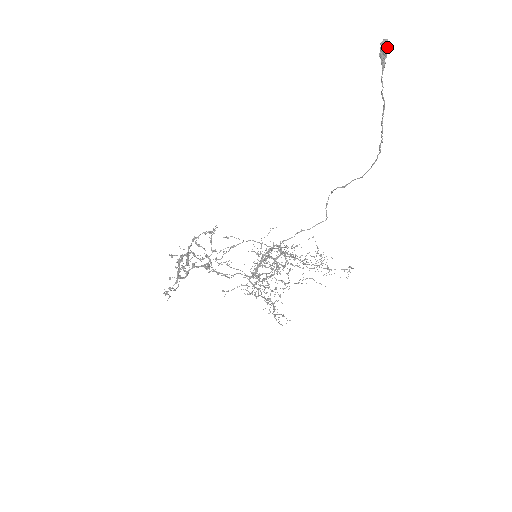
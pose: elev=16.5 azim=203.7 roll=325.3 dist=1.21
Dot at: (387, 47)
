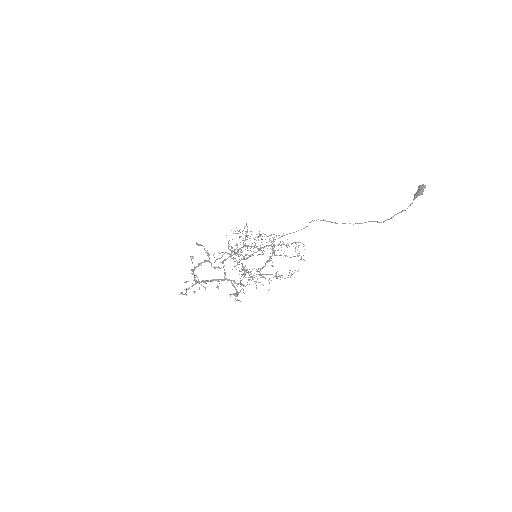
Dot at: (423, 190)
